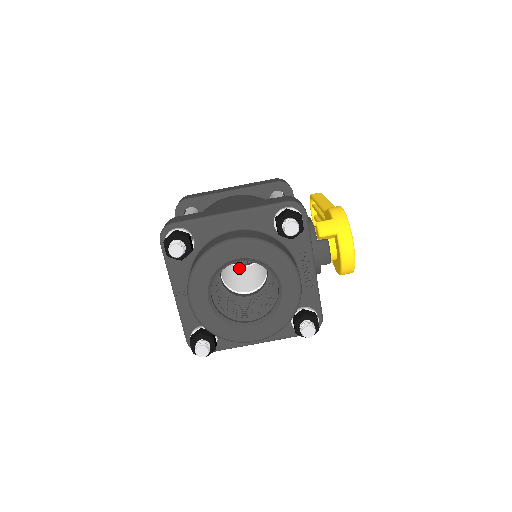
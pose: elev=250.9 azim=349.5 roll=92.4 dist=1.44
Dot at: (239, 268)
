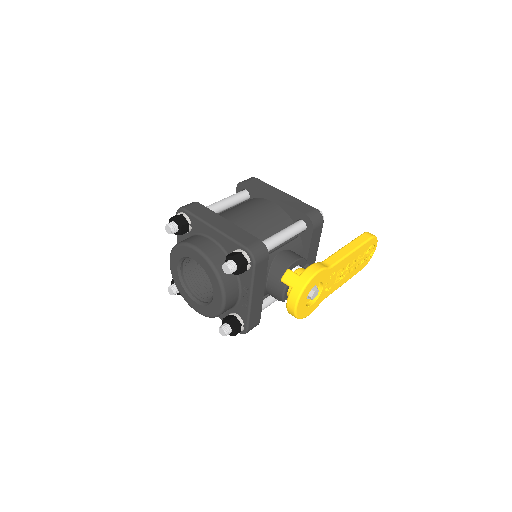
Dot at: occluded
